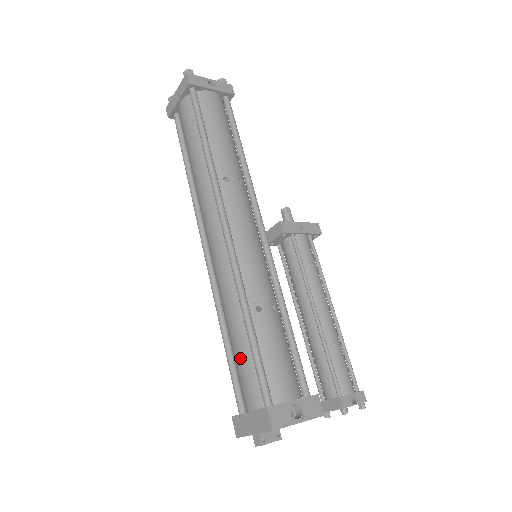
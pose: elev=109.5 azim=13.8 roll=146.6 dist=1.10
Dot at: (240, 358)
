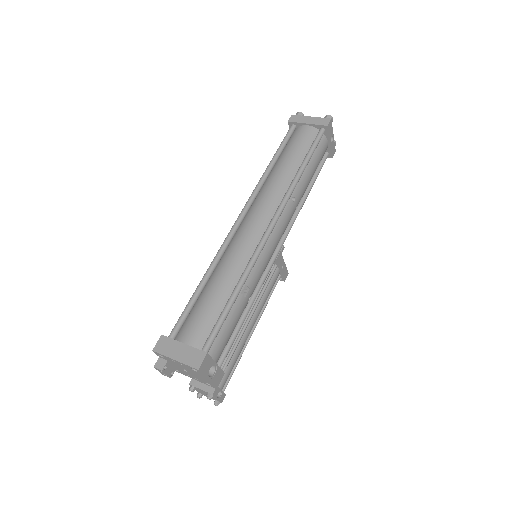
Dot at: (208, 307)
